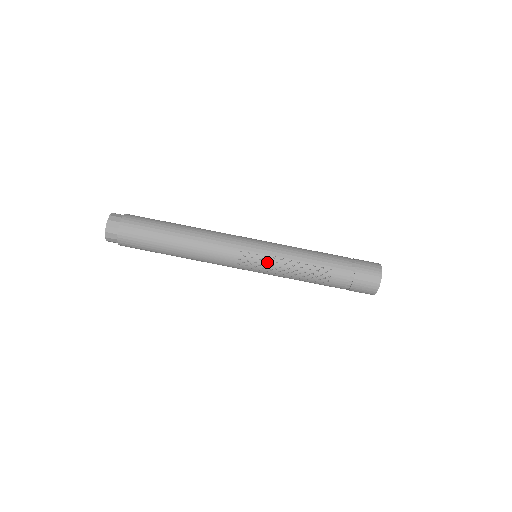
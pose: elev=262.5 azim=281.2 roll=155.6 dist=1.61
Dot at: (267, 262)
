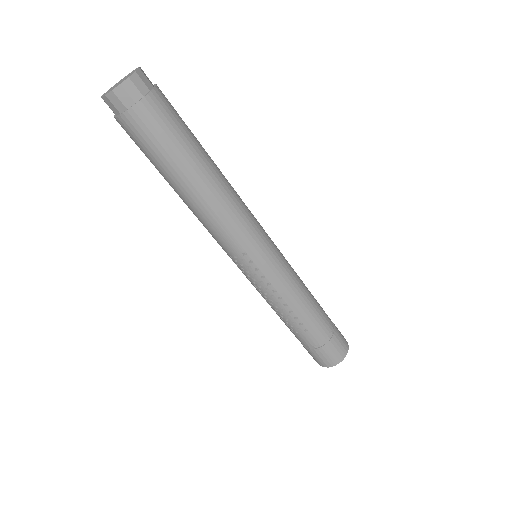
Dot at: (258, 281)
